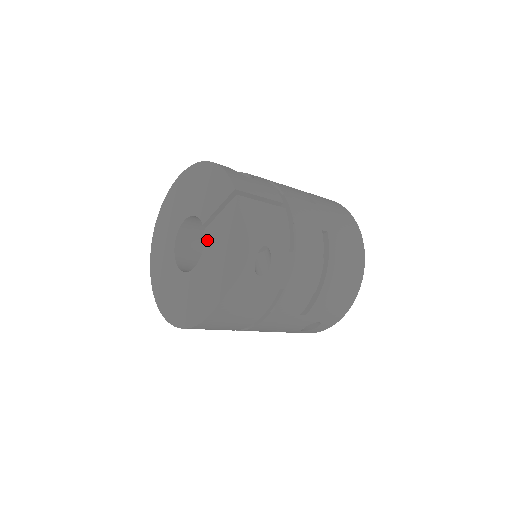
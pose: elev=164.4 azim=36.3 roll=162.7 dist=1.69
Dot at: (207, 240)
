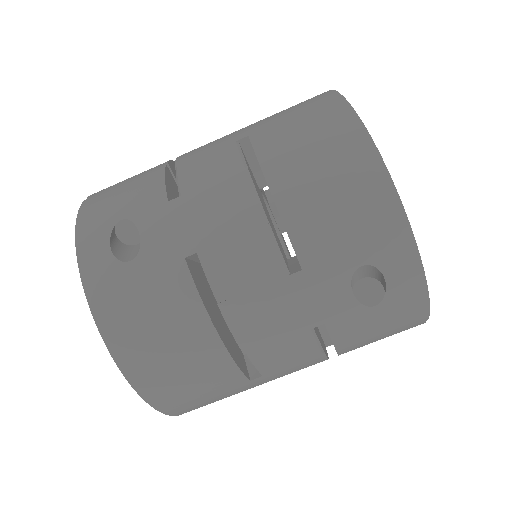
Dot at: occluded
